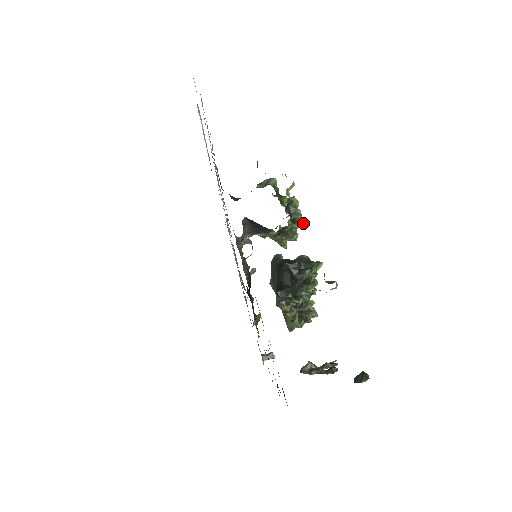
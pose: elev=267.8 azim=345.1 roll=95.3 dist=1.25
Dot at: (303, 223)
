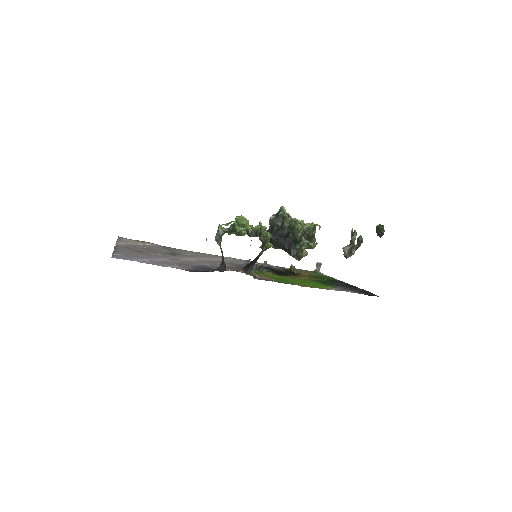
Dot at: (264, 227)
